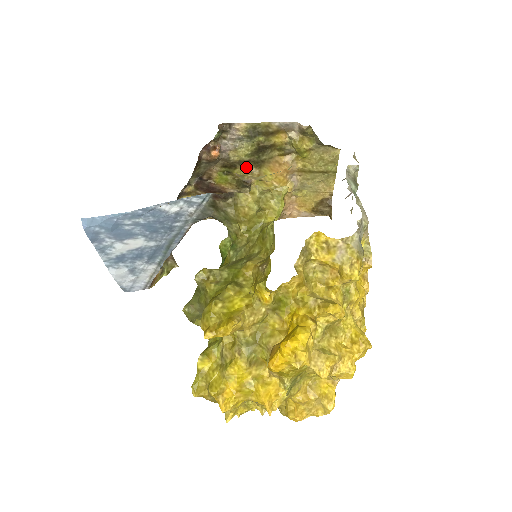
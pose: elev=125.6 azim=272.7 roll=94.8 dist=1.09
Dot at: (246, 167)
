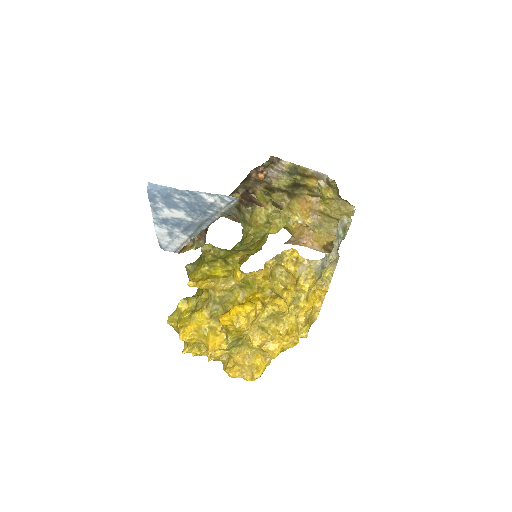
Dot at: (282, 194)
